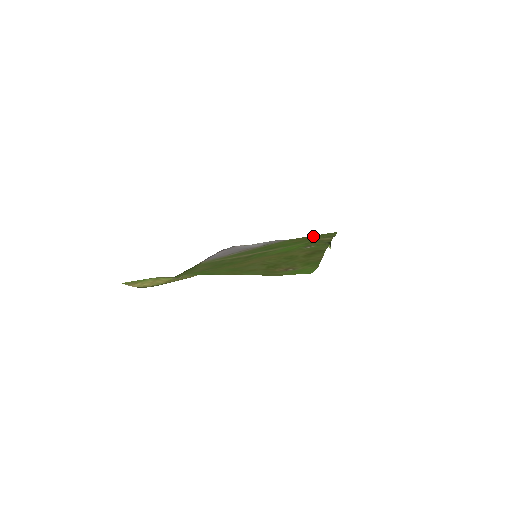
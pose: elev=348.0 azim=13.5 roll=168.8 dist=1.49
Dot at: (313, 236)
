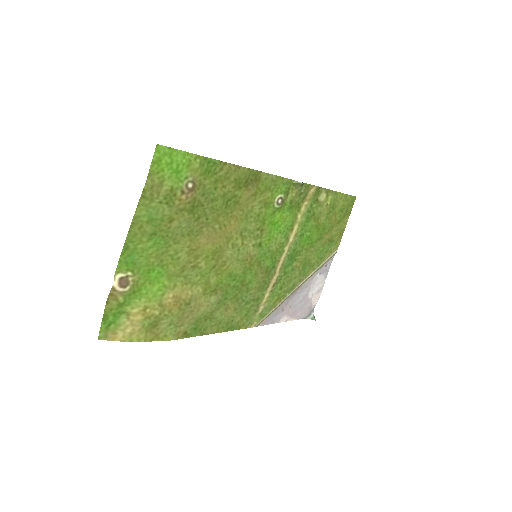
Dot at: (343, 222)
